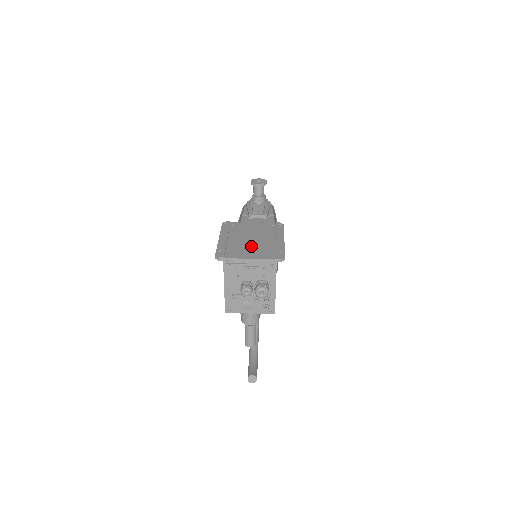
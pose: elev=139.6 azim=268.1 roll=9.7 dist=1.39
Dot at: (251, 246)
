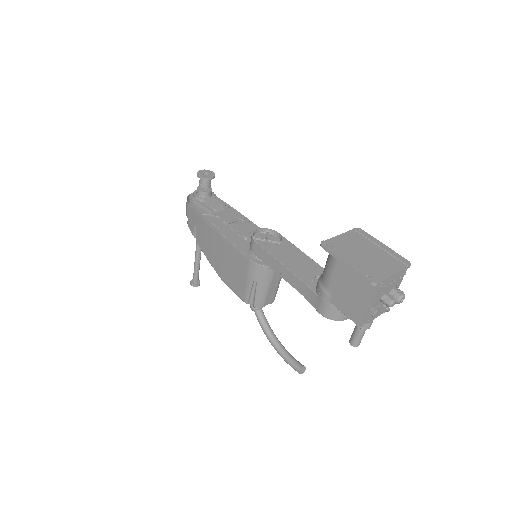
Dot at: (376, 261)
